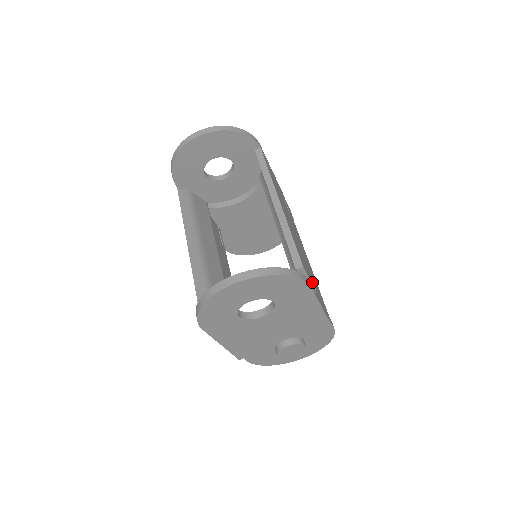
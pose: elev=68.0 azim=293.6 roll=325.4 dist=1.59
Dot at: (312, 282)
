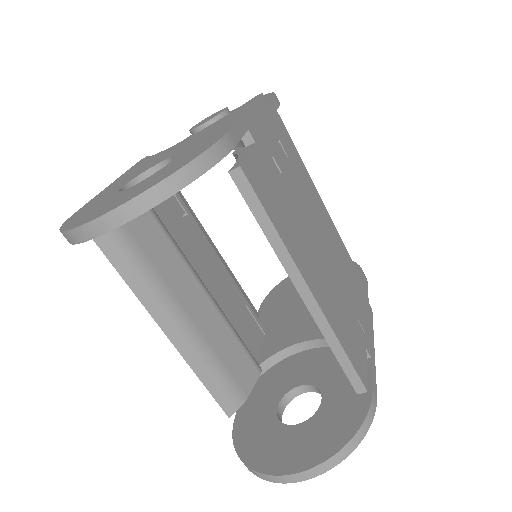
Dot at: (361, 333)
